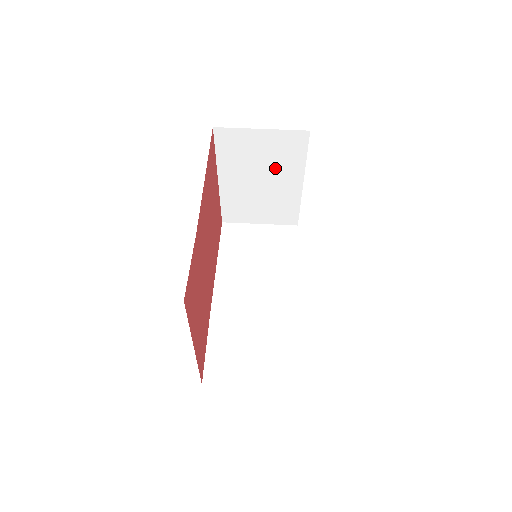
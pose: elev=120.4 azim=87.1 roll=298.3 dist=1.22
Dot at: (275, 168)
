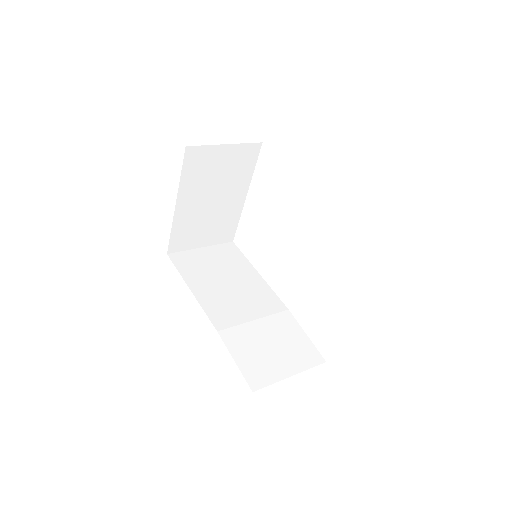
Dot at: (228, 183)
